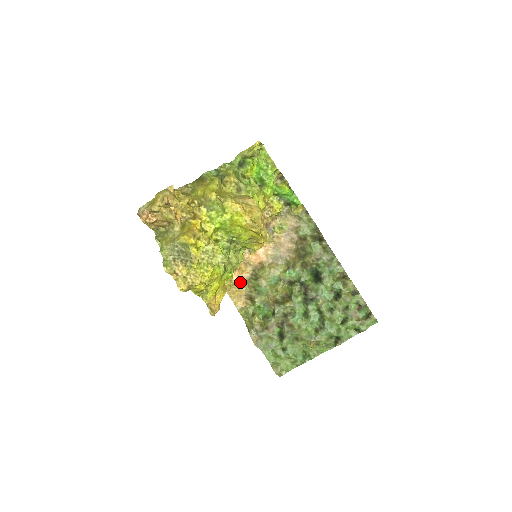
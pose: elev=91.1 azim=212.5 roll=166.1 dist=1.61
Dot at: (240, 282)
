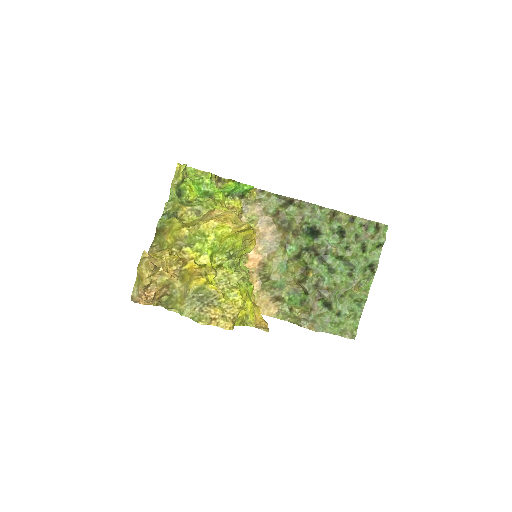
Dot at: (257, 294)
